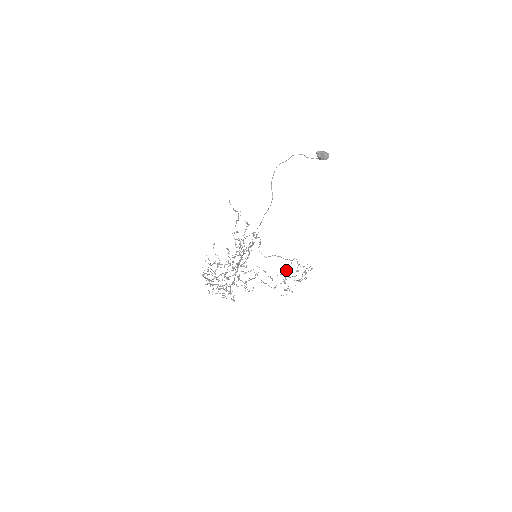
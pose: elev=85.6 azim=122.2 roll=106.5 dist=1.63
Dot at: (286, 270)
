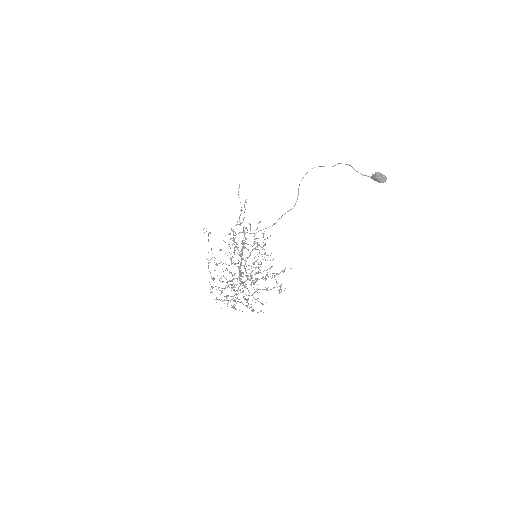
Dot at: (255, 261)
